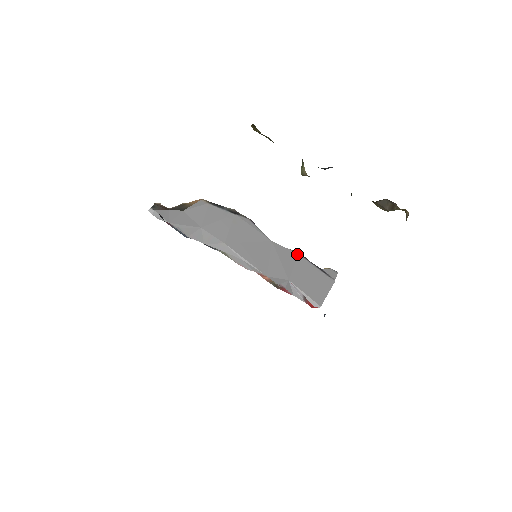
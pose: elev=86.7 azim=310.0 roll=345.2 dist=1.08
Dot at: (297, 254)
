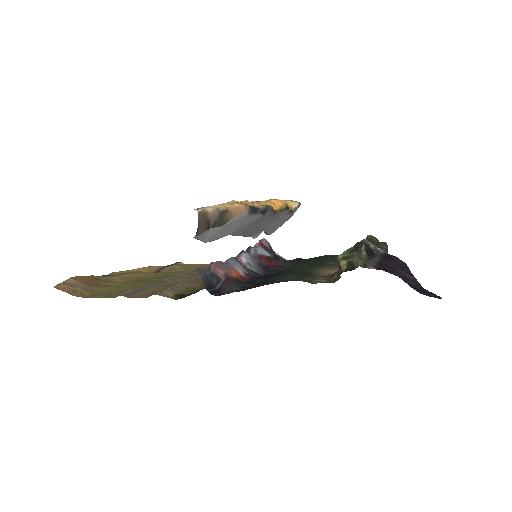
Dot at: (285, 211)
